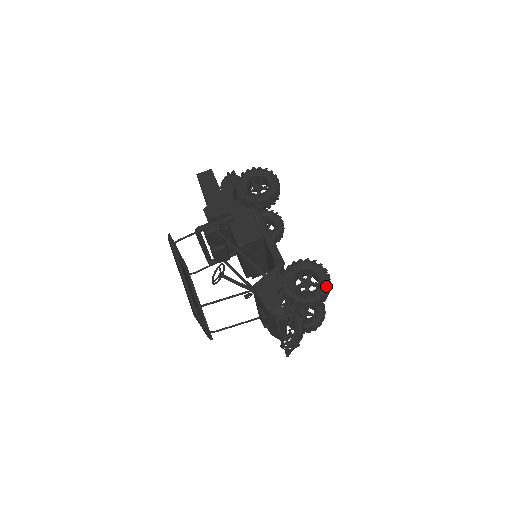
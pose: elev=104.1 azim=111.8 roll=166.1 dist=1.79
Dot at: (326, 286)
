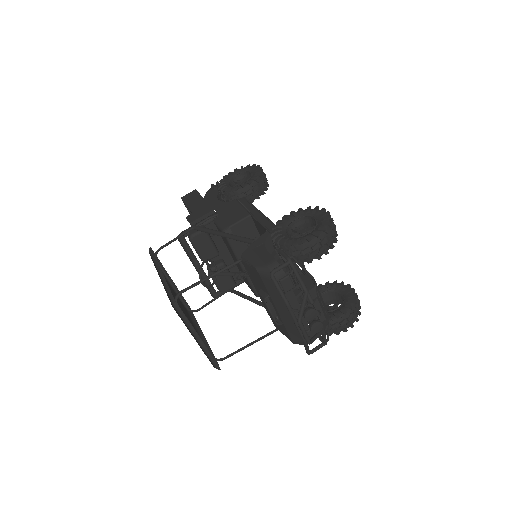
Dot at: (326, 222)
